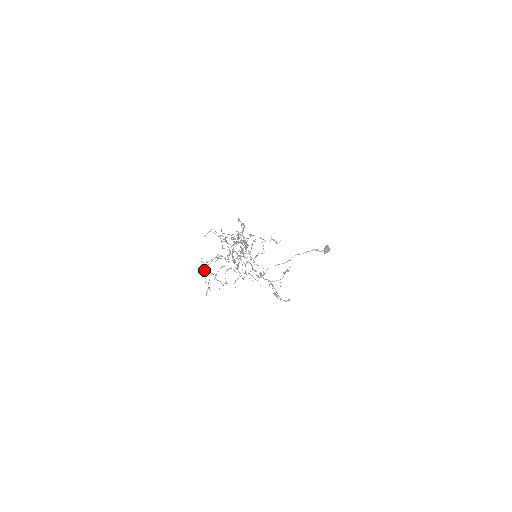
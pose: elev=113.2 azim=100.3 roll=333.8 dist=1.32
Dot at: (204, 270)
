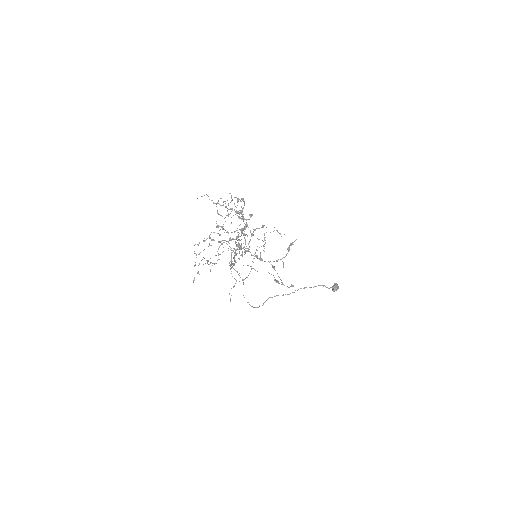
Dot at: occluded
